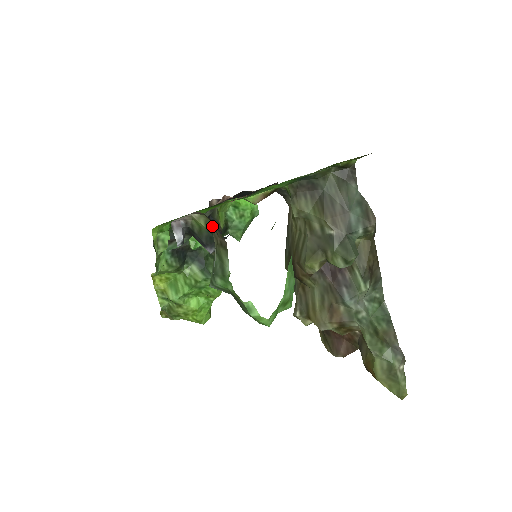
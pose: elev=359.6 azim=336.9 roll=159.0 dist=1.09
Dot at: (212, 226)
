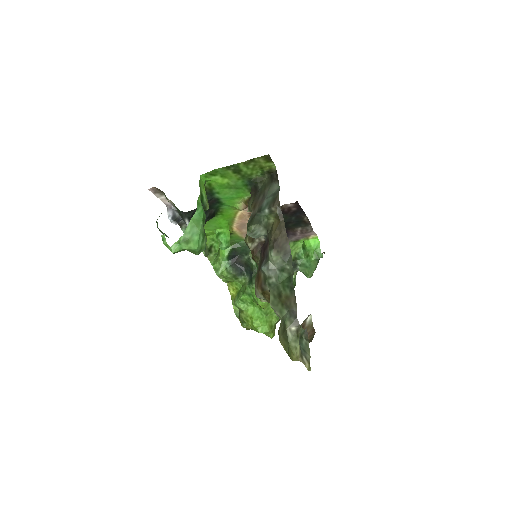
Dot at: occluded
